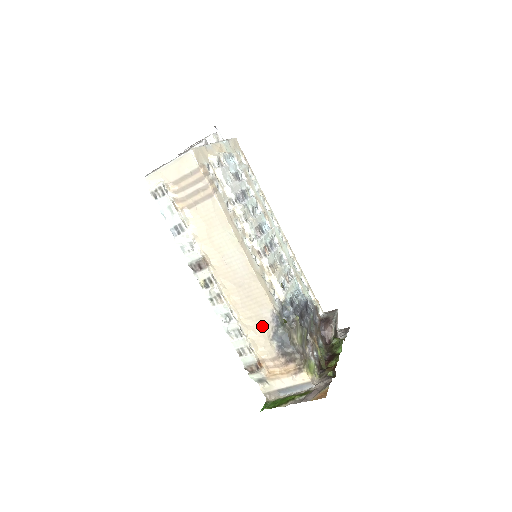
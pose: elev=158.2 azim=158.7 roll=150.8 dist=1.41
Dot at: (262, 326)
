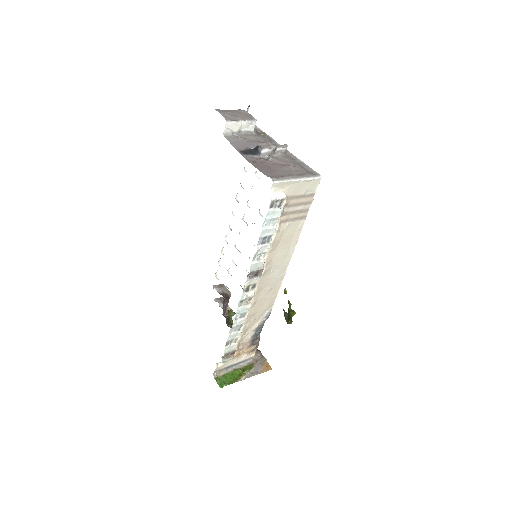
Dot at: (255, 321)
